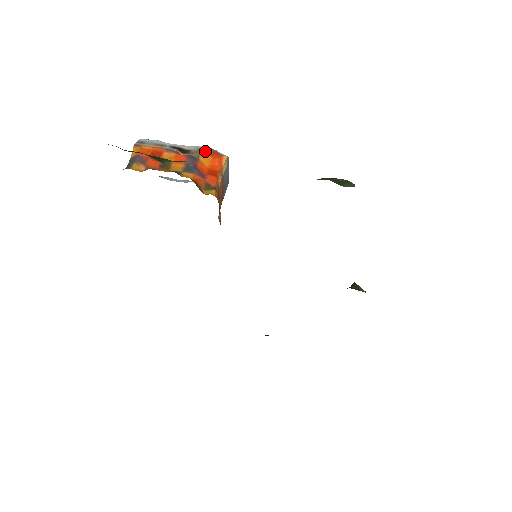
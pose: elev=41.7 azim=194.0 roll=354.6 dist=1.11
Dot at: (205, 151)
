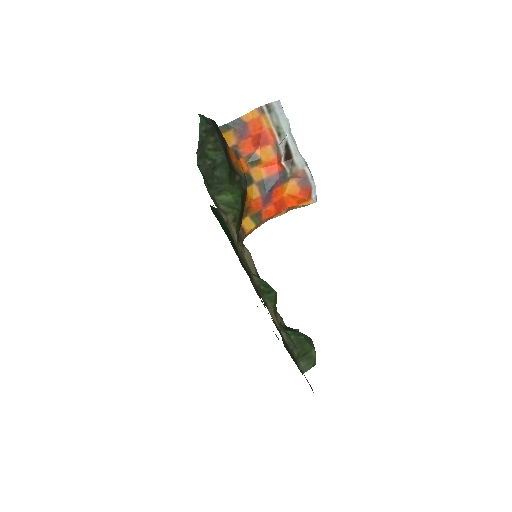
Dot at: (303, 180)
